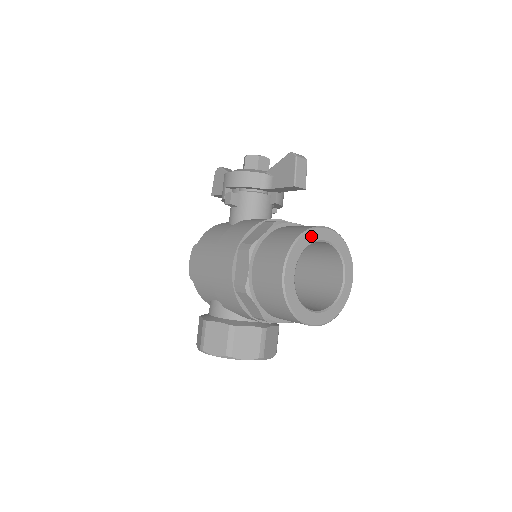
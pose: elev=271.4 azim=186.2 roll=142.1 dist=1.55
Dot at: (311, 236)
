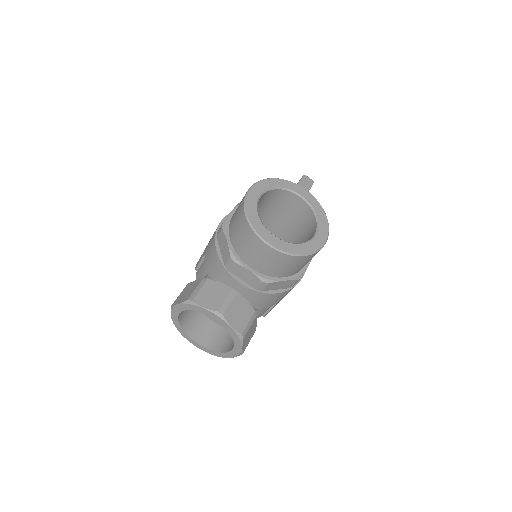
Dot at: (287, 184)
